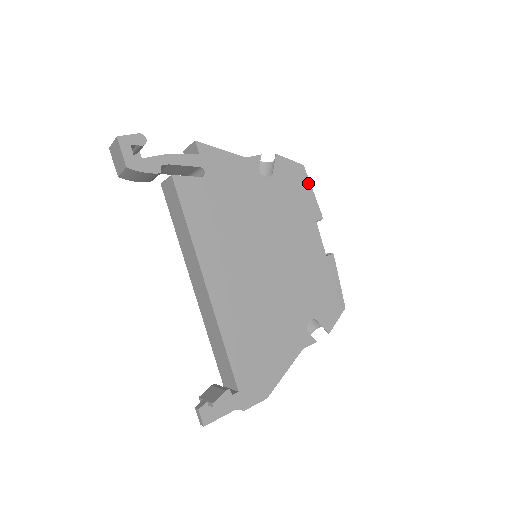
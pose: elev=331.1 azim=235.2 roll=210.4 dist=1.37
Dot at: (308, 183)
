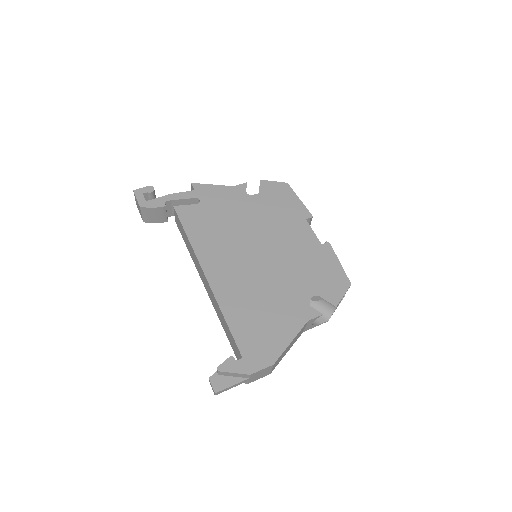
Dot at: (294, 194)
